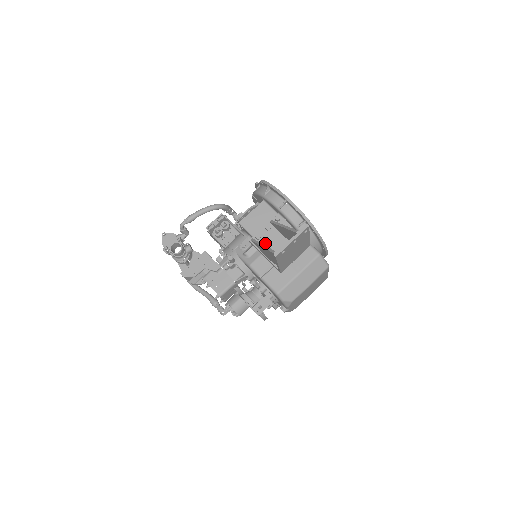
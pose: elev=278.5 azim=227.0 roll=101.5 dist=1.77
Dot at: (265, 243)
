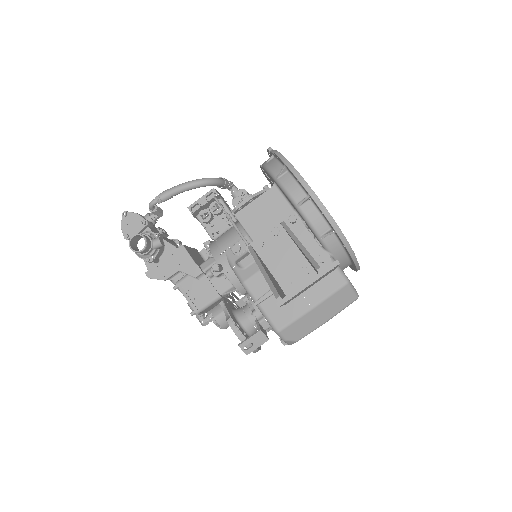
Dot at: (269, 255)
